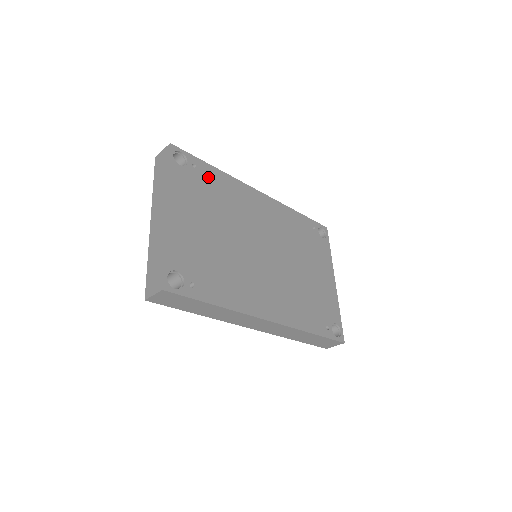
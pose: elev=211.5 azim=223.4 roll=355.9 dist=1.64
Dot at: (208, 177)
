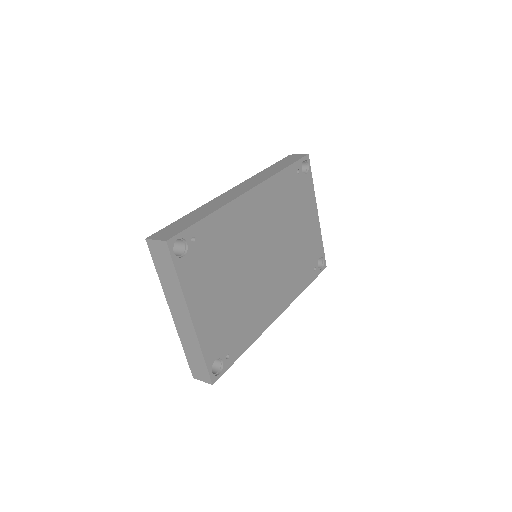
Dot at: (207, 236)
